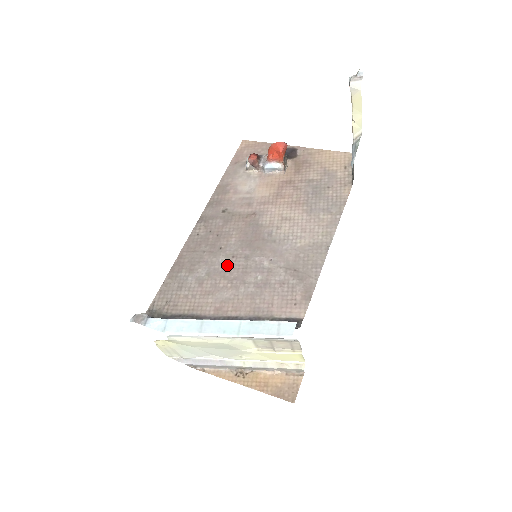
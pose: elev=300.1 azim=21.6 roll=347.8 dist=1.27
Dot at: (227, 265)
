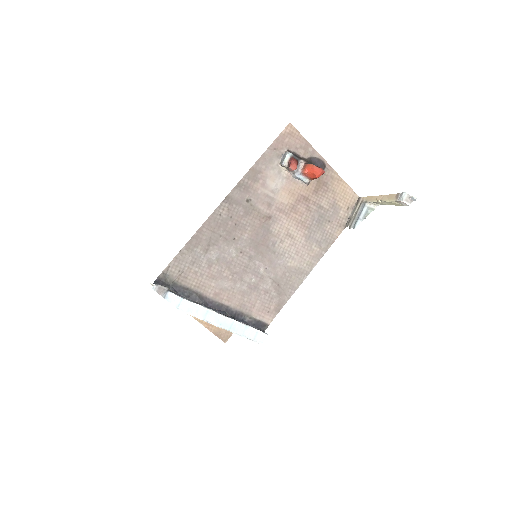
Dot at: (234, 258)
